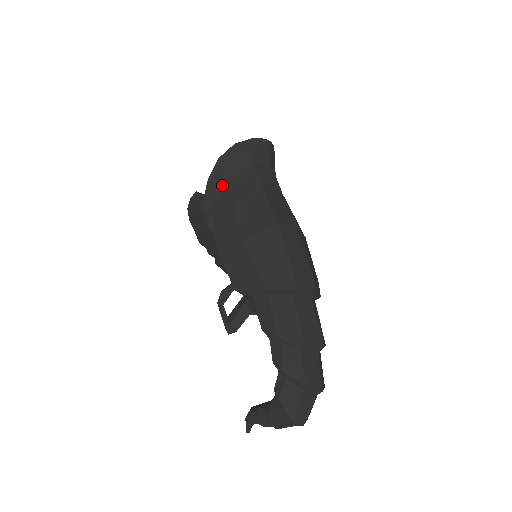
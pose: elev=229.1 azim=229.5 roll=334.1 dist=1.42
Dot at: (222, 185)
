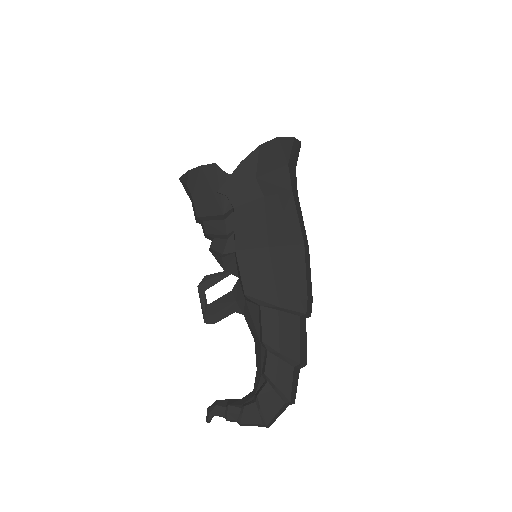
Dot at: (254, 176)
